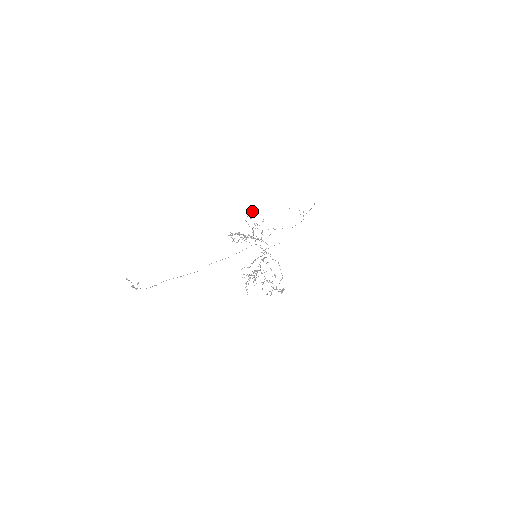
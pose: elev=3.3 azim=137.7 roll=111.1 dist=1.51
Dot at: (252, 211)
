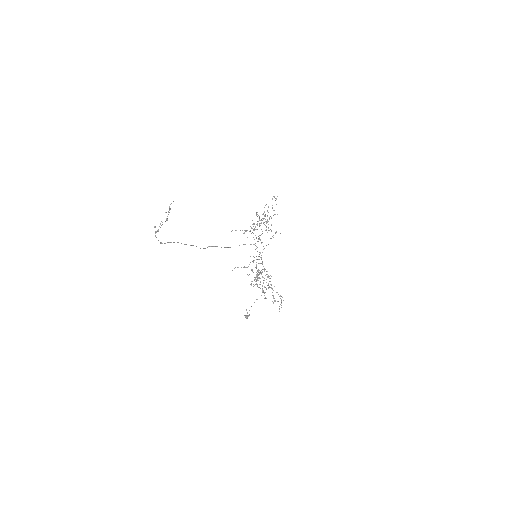
Dot at: occluded
